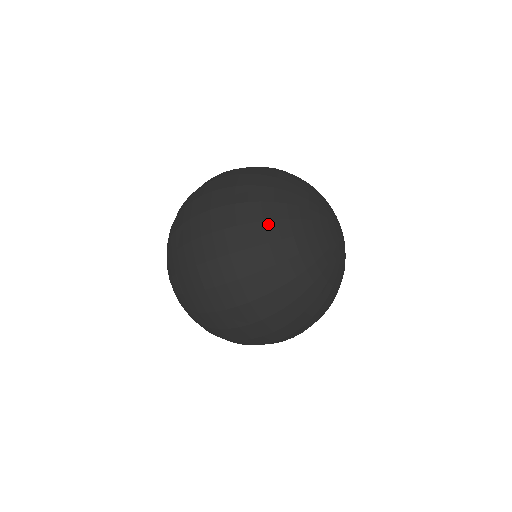
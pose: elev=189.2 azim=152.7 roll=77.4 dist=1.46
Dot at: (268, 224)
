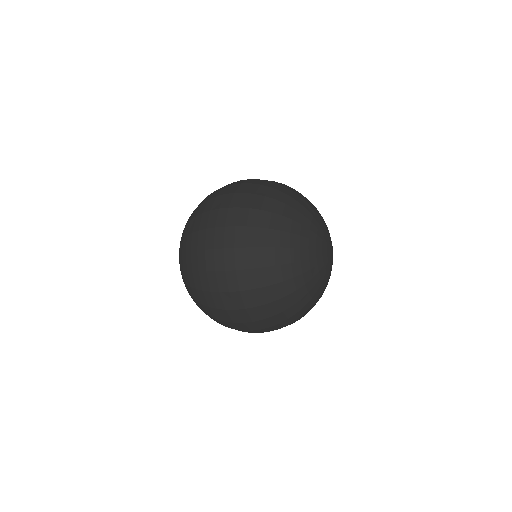
Dot at: (272, 232)
